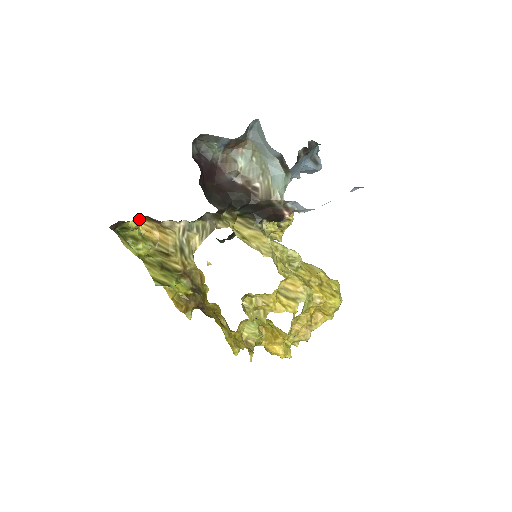
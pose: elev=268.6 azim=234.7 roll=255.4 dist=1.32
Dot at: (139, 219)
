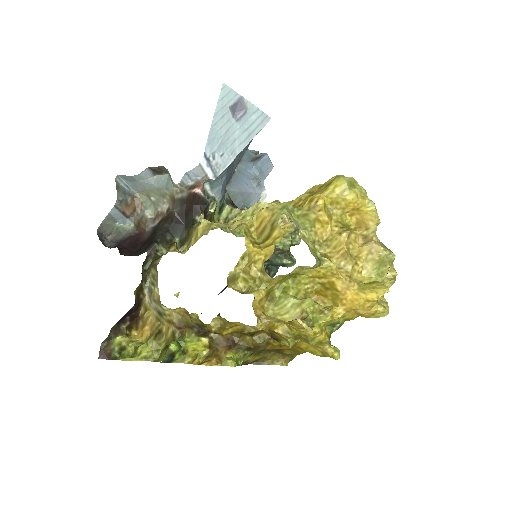
Dot at: (121, 331)
